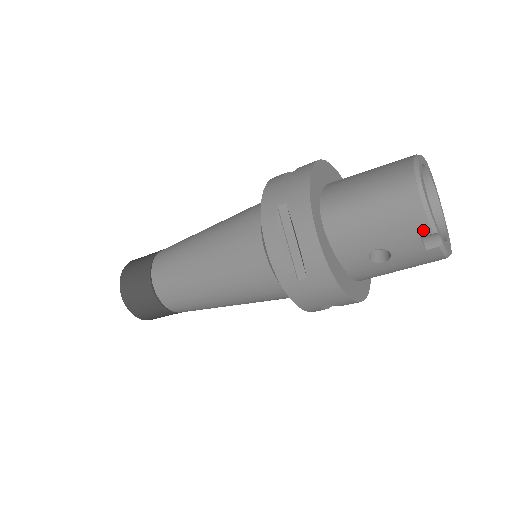
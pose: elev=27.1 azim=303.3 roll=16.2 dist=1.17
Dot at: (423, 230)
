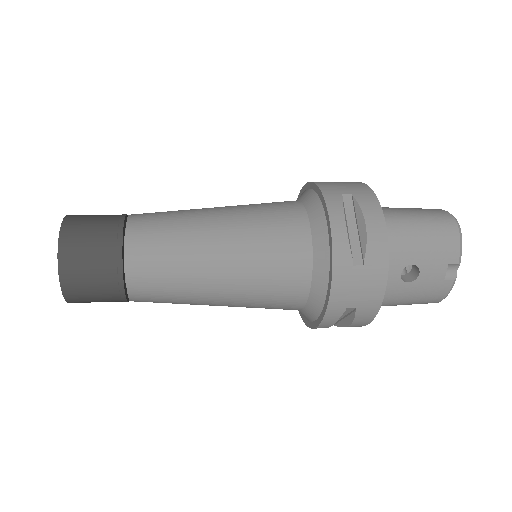
Dot at: (453, 258)
